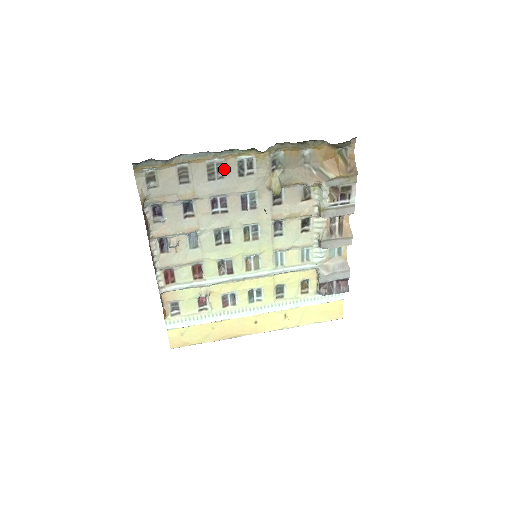
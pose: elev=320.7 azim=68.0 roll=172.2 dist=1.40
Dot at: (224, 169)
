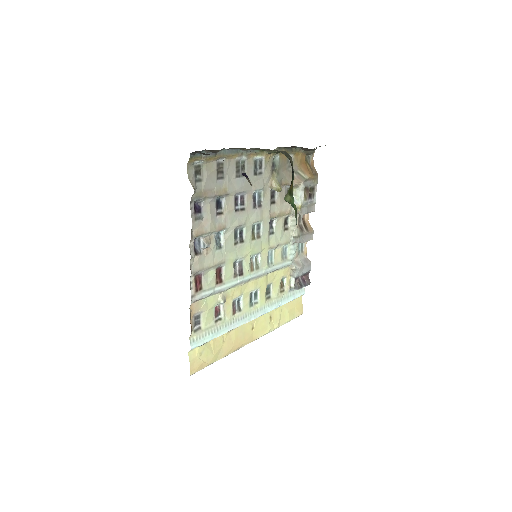
Dot at: (245, 167)
